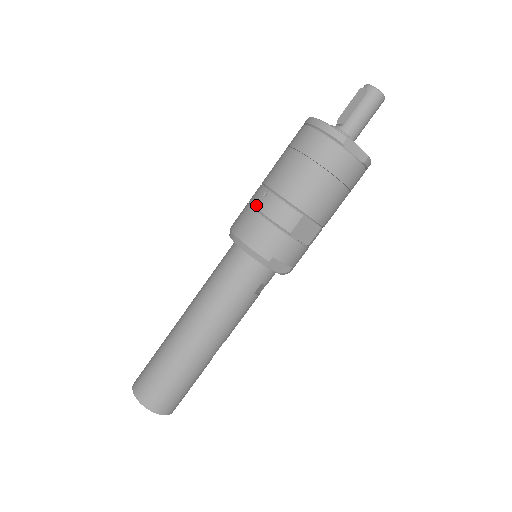
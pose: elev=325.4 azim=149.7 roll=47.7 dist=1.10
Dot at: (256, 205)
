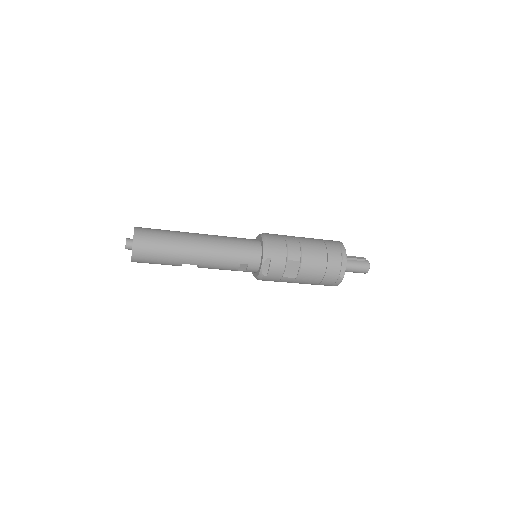
Dot at: (287, 237)
